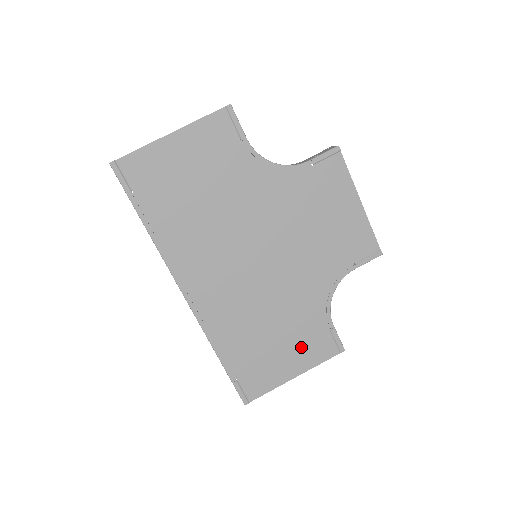
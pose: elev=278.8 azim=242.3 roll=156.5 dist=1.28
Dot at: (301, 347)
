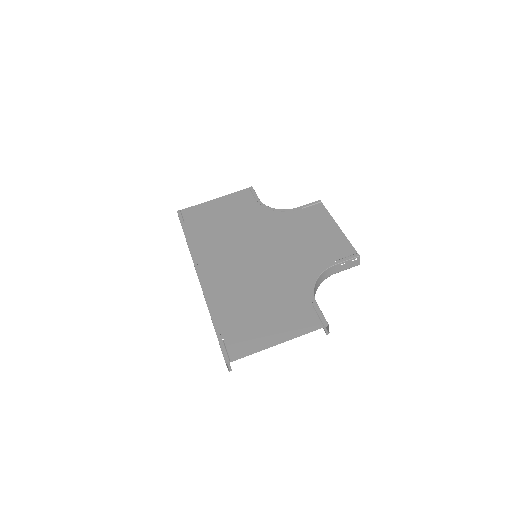
Dot at: (286, 318)
